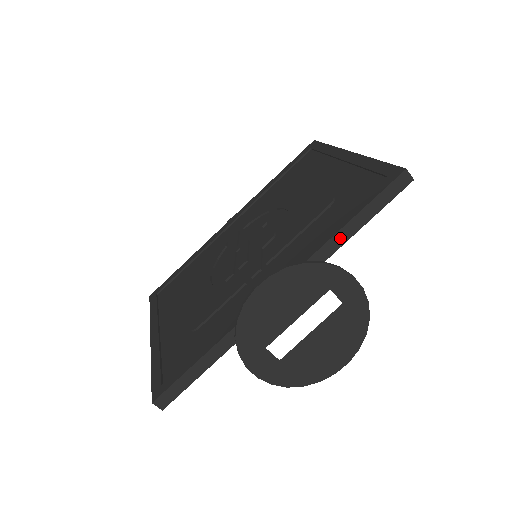
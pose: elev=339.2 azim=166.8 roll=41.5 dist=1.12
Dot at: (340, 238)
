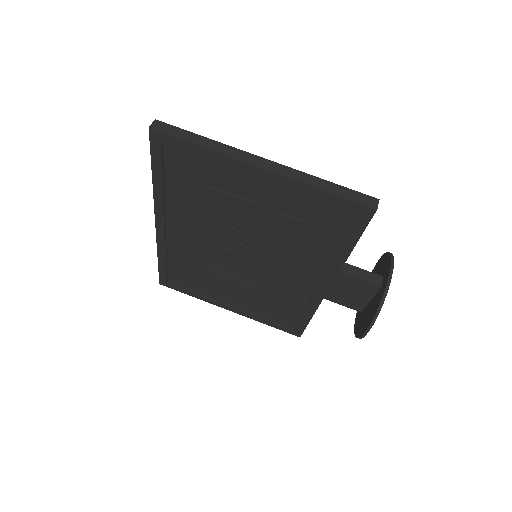
Dot at: occluded
